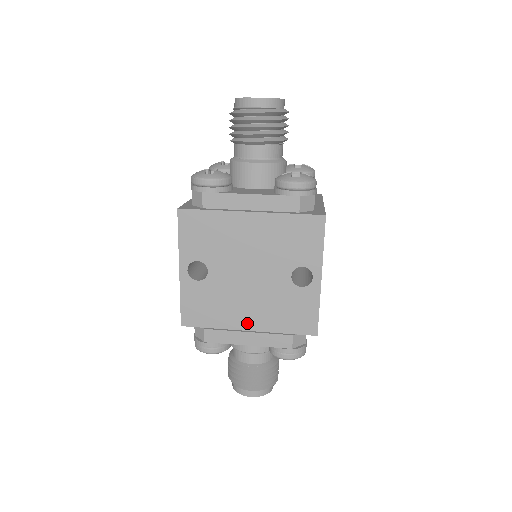
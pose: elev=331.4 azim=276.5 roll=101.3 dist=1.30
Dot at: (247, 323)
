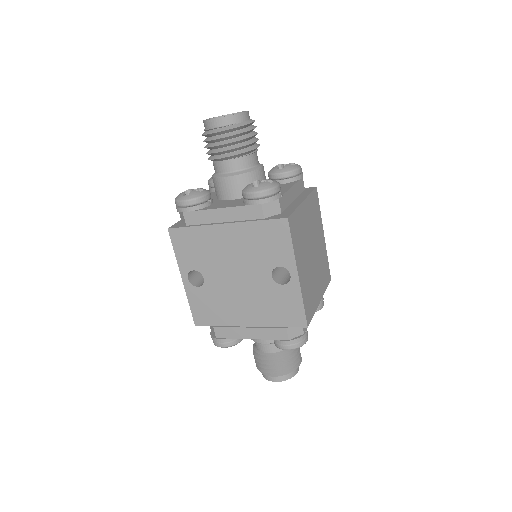
Dot at: (246, 320)
